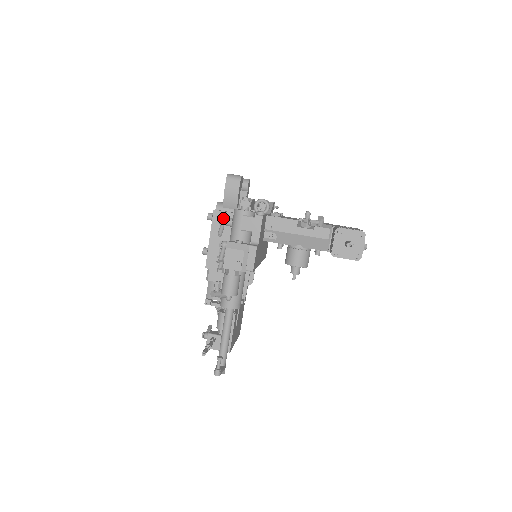
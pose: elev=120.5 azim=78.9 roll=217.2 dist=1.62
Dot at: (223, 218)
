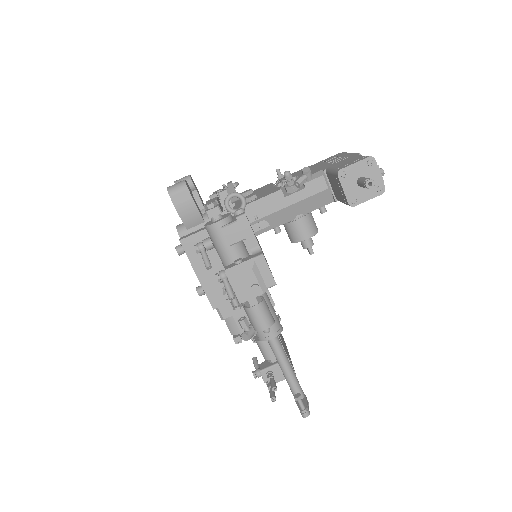
Dot at: (199, 245)
